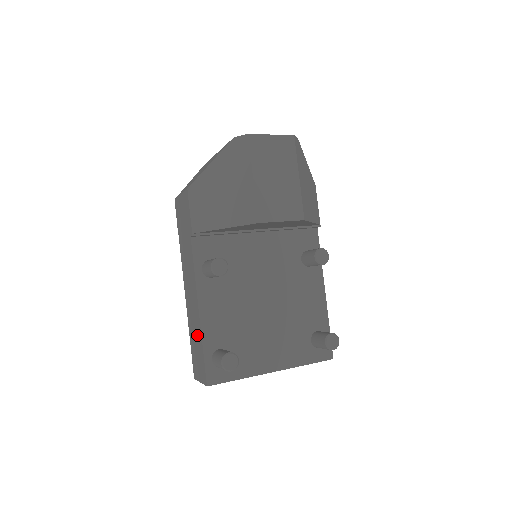
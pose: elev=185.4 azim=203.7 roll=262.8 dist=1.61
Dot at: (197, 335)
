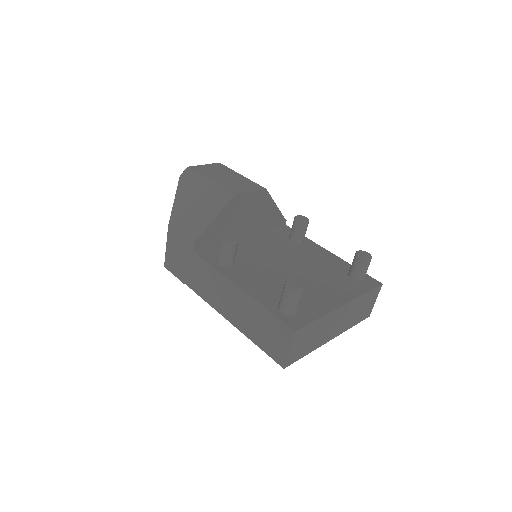
Dot at: (253, 313)
